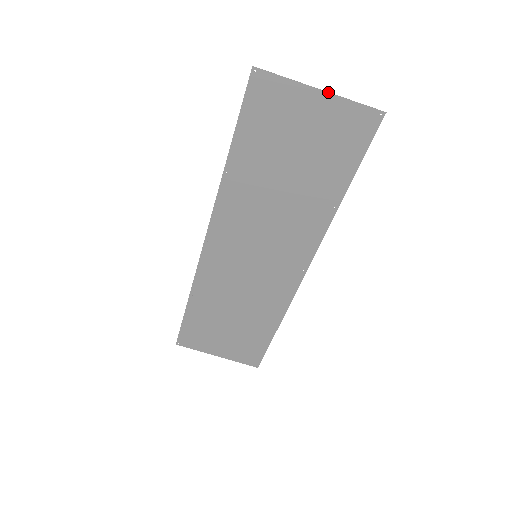
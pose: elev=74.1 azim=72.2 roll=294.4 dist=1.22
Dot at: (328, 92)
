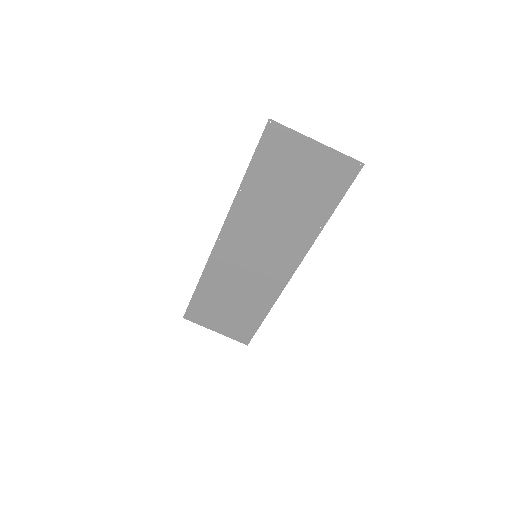
Dot at: (323, 144)
